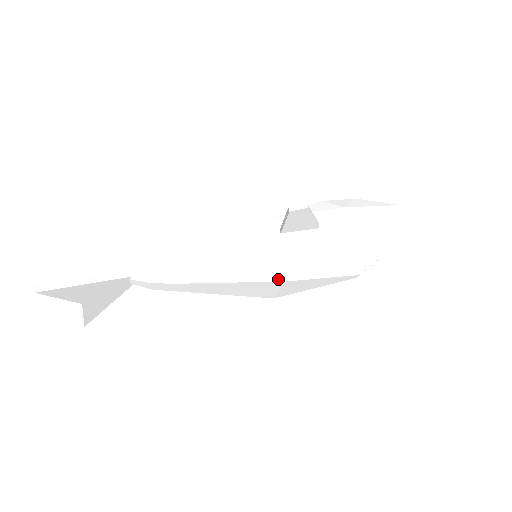
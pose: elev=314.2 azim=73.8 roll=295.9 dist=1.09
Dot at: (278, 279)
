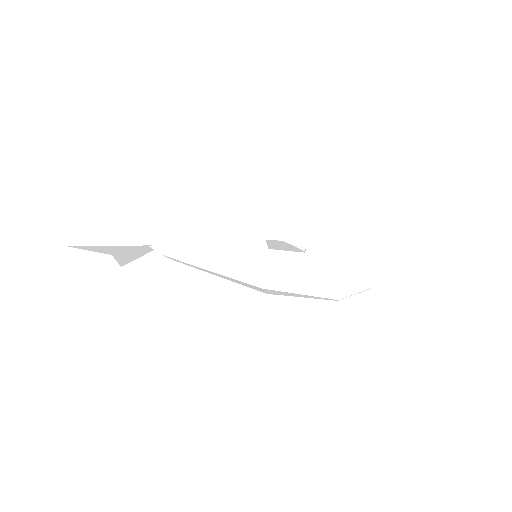
Dot at: (258, 285)
